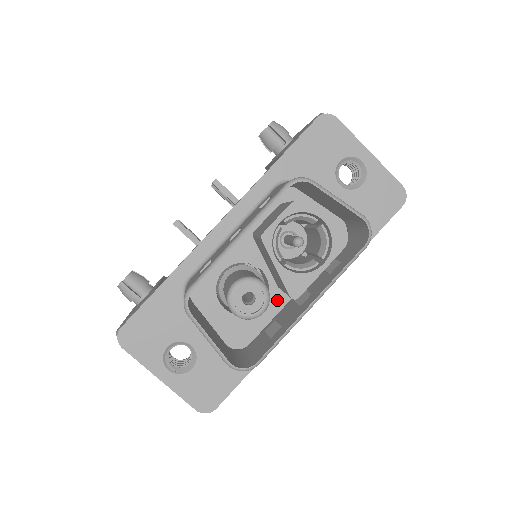
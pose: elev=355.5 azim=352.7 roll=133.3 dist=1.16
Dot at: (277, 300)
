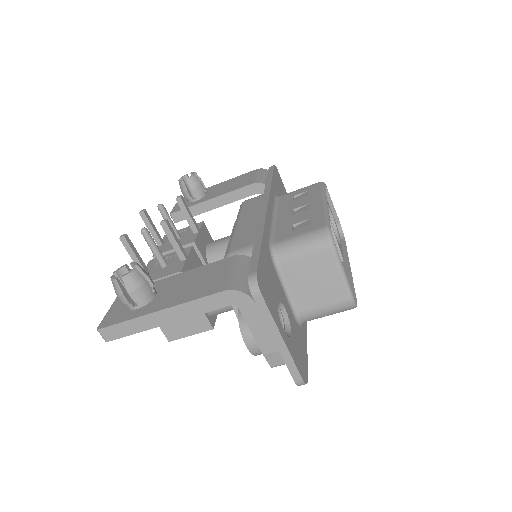
Dot at: occluded
